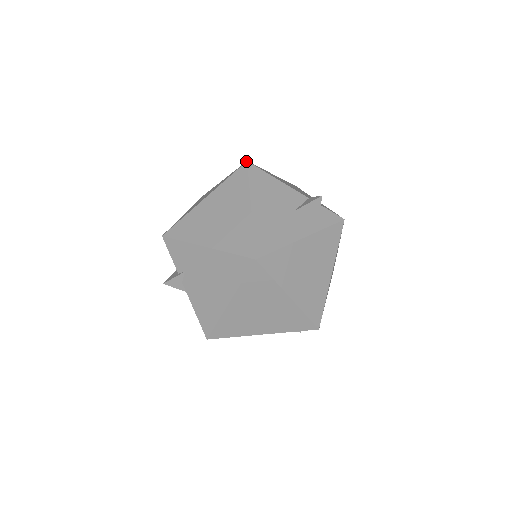
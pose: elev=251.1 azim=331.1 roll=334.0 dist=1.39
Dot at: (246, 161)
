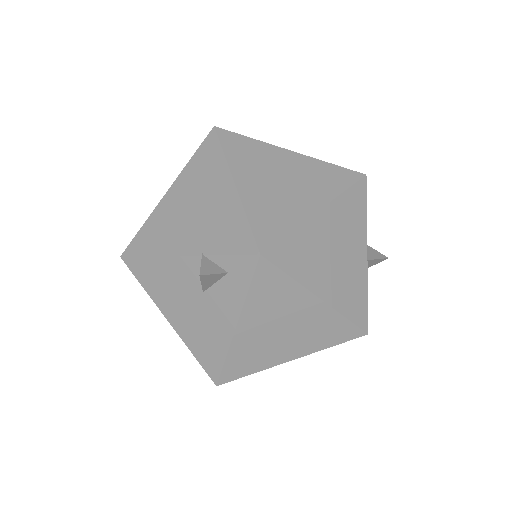
Dot at: occluded
